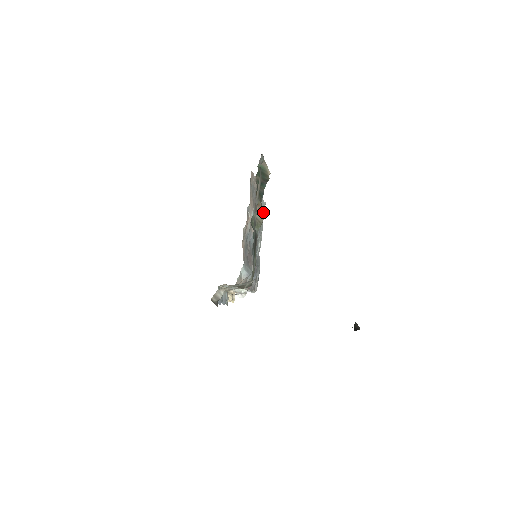
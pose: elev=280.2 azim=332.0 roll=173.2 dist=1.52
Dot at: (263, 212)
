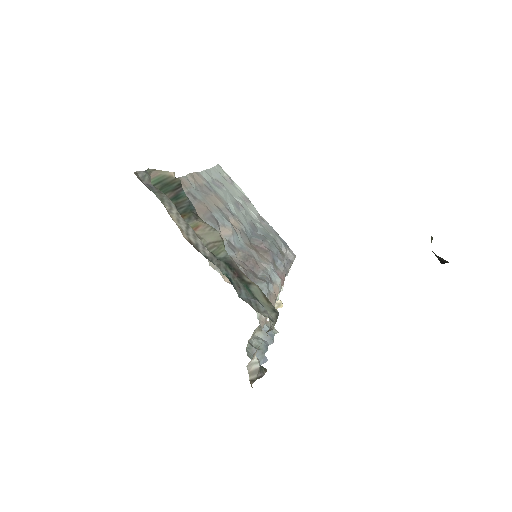
Dot at: (224, 176)
